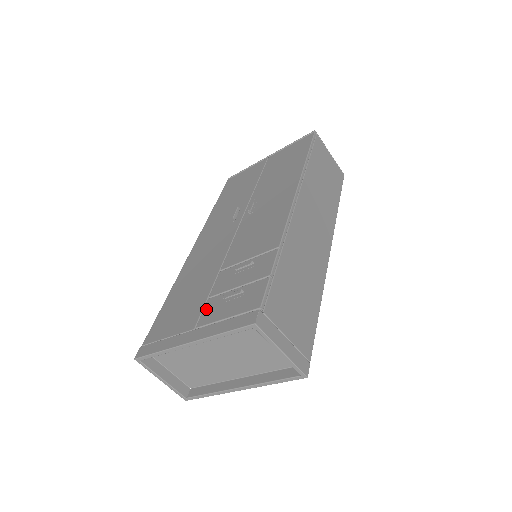
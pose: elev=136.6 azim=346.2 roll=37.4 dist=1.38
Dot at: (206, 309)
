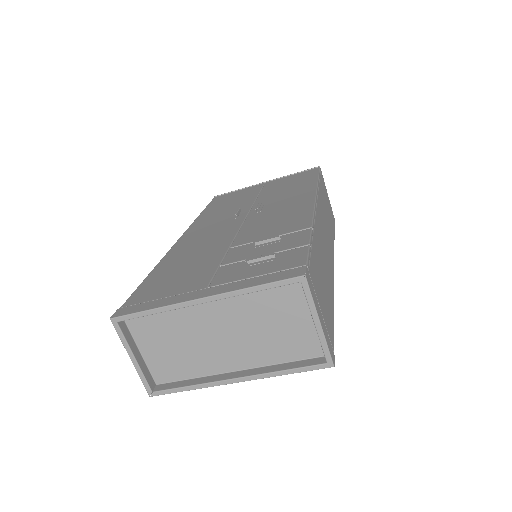
Dot at: (220, 273)
